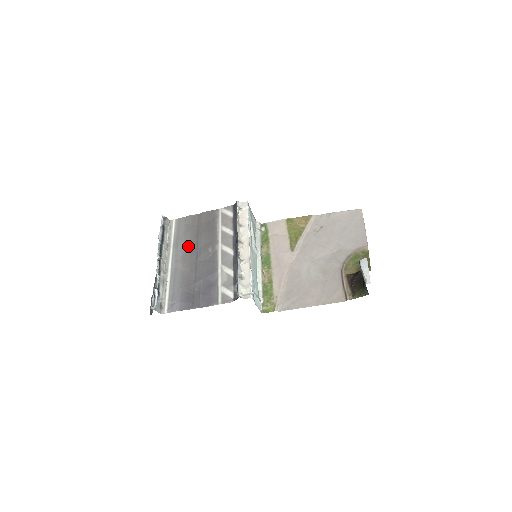
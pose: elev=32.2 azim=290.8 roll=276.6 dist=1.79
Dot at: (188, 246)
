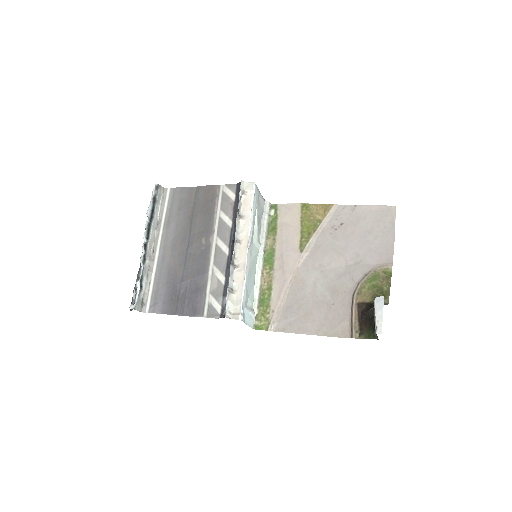
Dot at: (180, 229)
